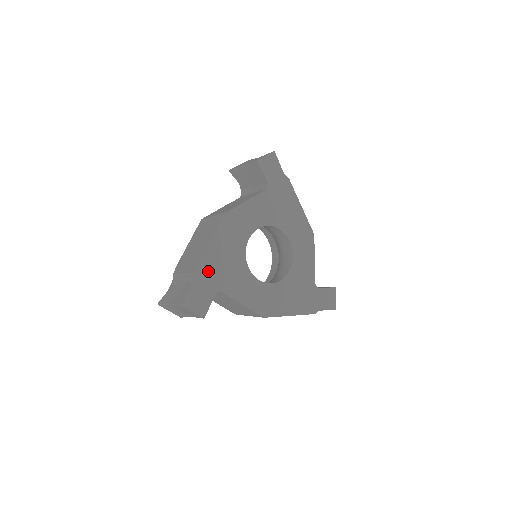
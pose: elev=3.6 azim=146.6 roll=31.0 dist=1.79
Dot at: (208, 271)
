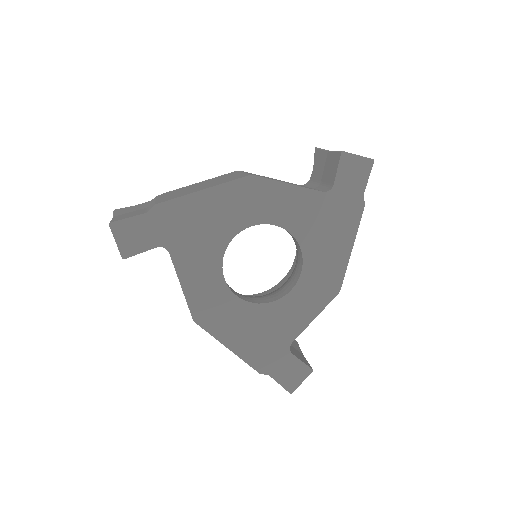
Dot at: (172, 216)
